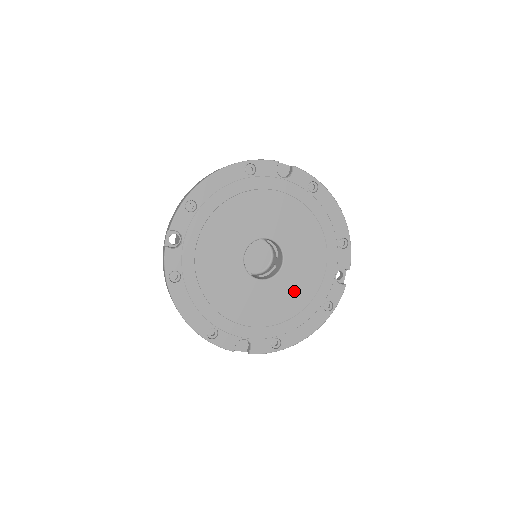
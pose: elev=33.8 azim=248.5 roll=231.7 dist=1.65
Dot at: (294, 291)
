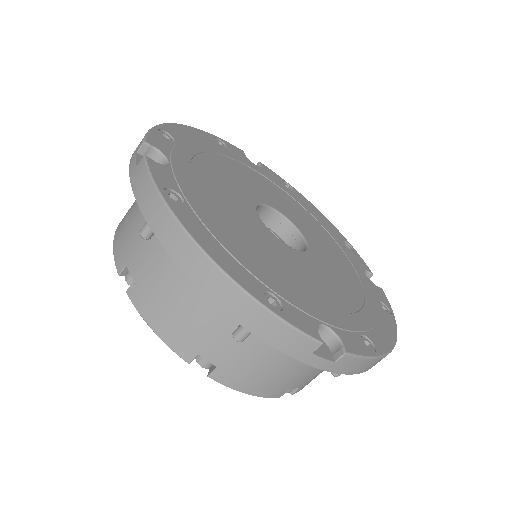
Dot at: (338, 277)
